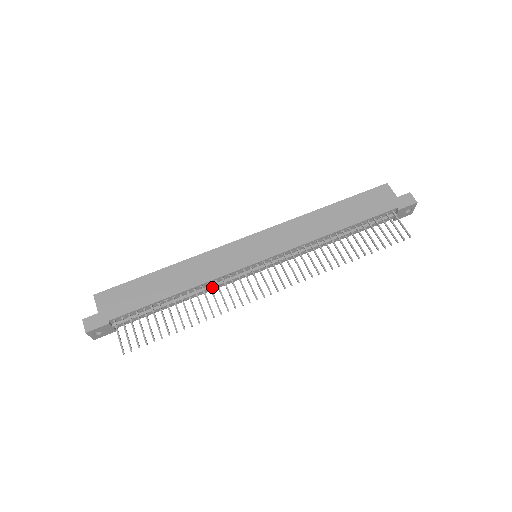
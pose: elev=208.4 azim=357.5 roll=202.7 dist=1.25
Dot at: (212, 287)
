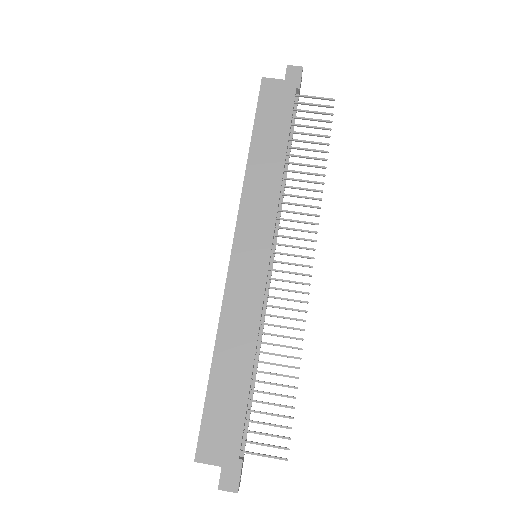
Dot at: occluded
